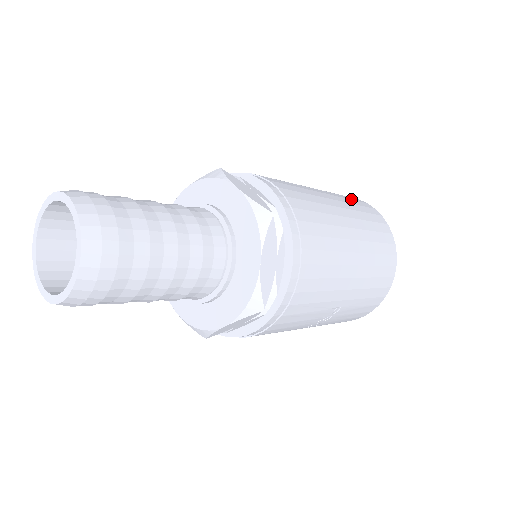
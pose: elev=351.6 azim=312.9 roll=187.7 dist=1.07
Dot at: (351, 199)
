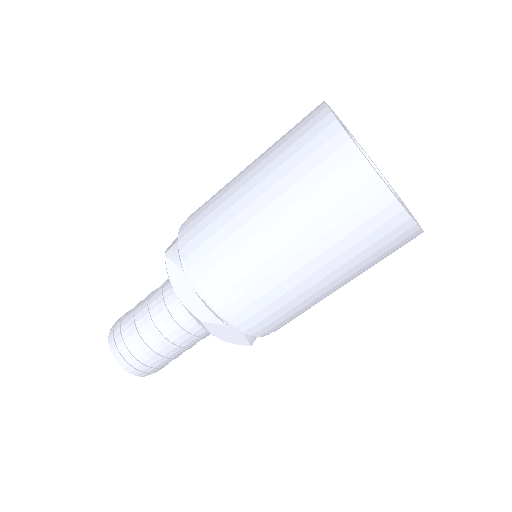
Dot at: (314, 167)
